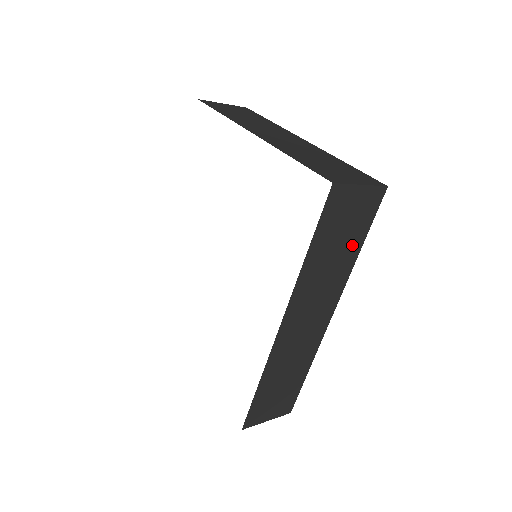
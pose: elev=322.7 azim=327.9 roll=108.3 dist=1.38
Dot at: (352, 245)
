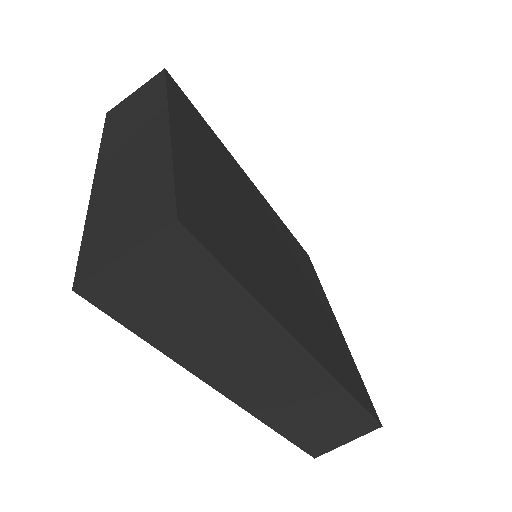
Dot at: (222, 299)
